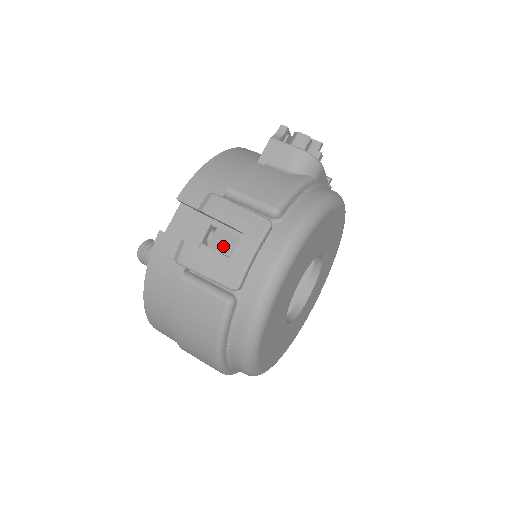
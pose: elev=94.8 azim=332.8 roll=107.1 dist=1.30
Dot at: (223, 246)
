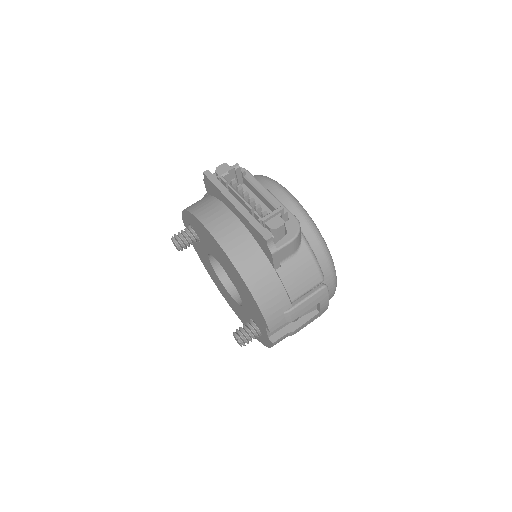
Dot at: (308, 311)
